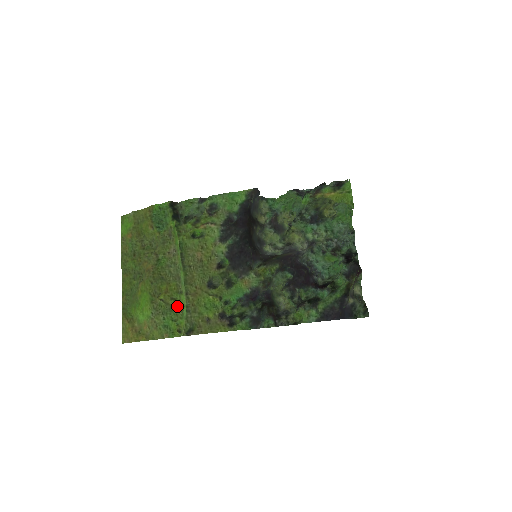
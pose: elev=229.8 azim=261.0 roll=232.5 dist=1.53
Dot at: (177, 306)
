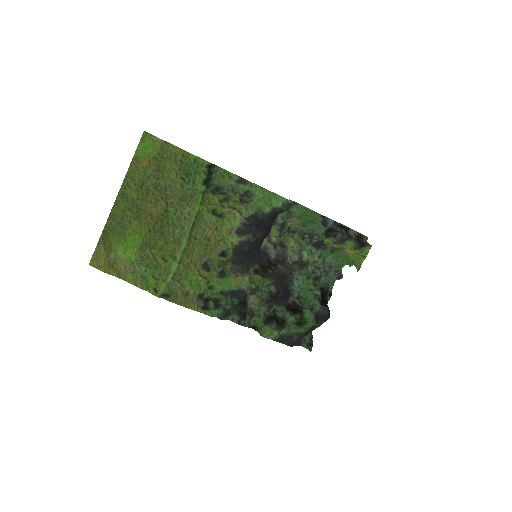
Dot at: (165, 268)
